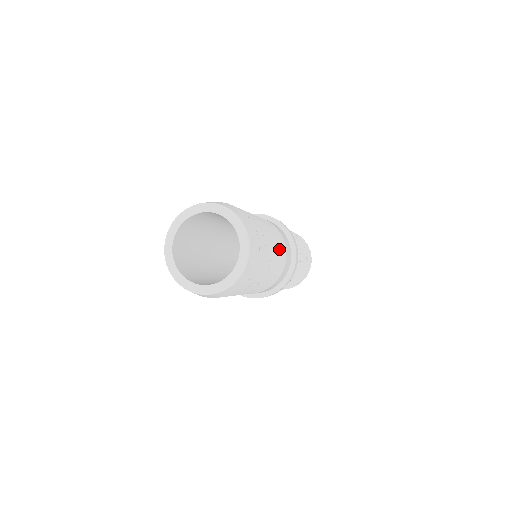
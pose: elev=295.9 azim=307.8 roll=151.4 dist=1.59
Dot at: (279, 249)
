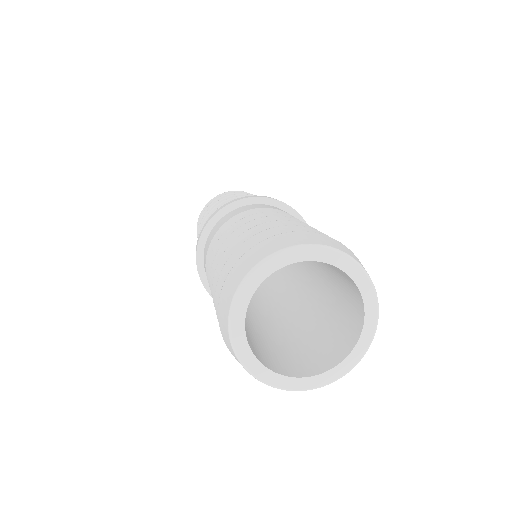
Dot at: occluded
